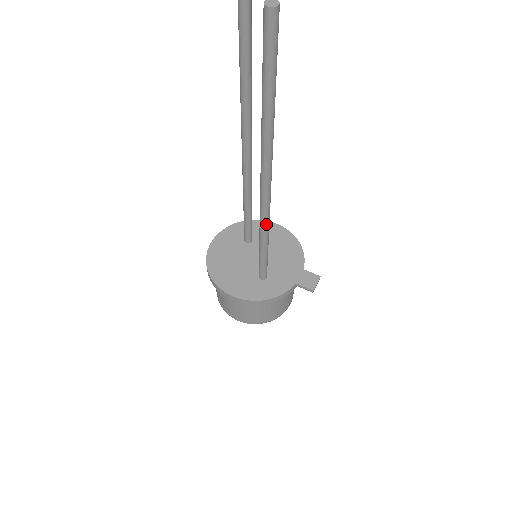
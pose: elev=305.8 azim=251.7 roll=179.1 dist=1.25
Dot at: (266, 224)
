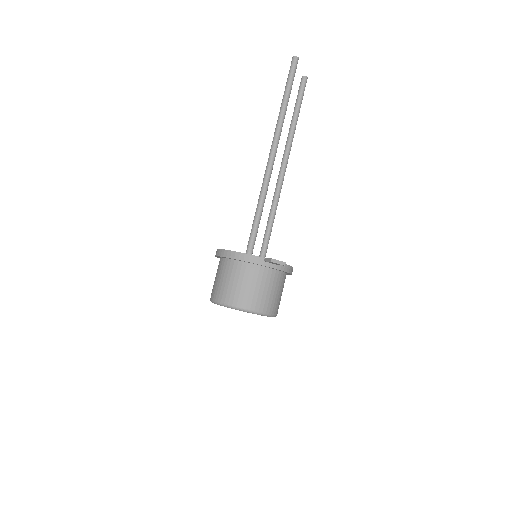
Dot at: (263, 188)
